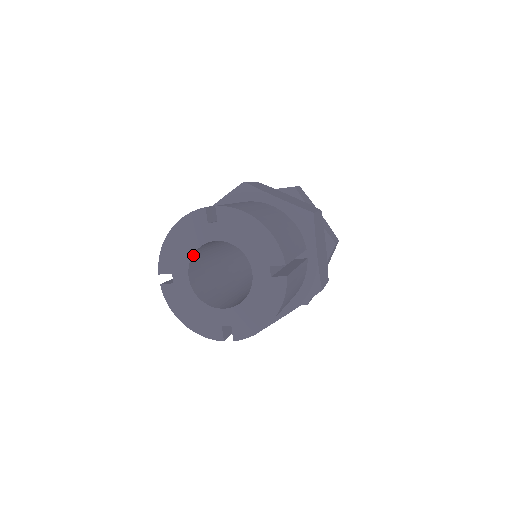
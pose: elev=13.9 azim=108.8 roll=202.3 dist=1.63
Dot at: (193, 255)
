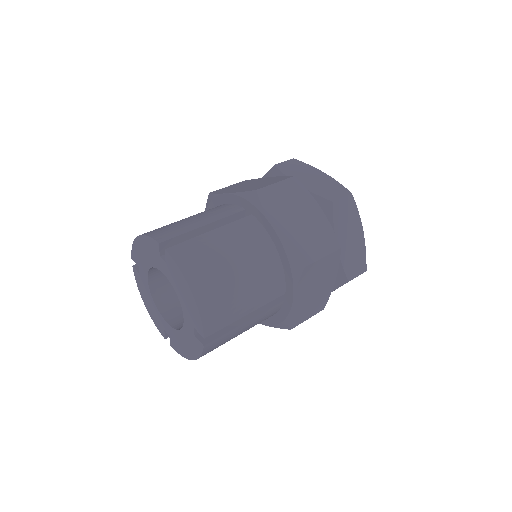
Dot at: (152, 267)
